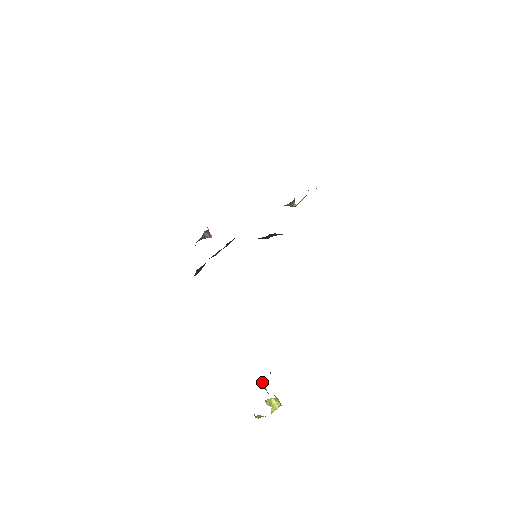
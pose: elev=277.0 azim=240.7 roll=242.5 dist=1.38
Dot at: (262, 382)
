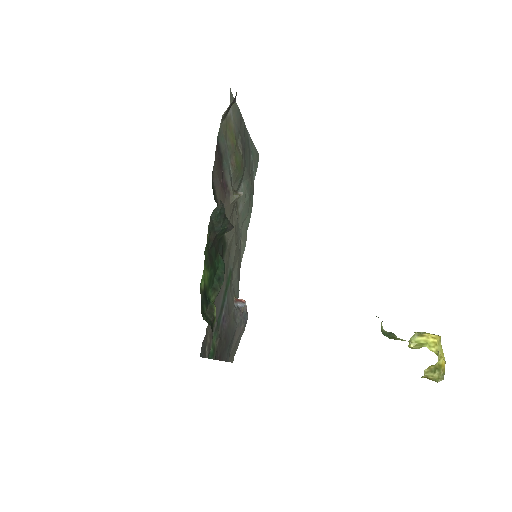
Dot at: occluded
